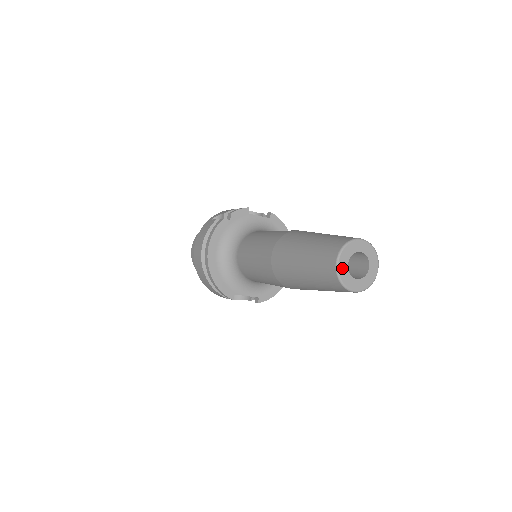
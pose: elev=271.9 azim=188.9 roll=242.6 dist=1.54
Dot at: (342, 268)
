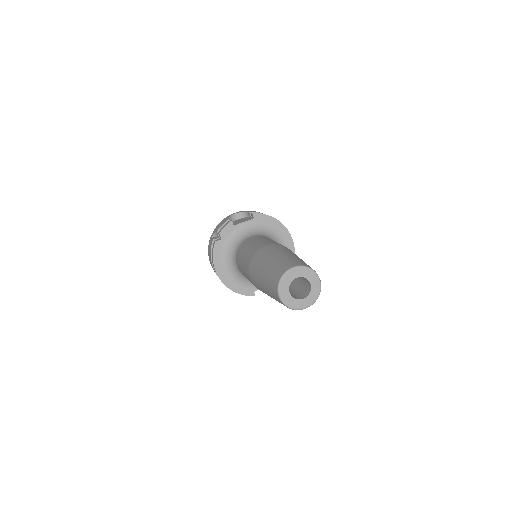
Dot at: (286, 298)
